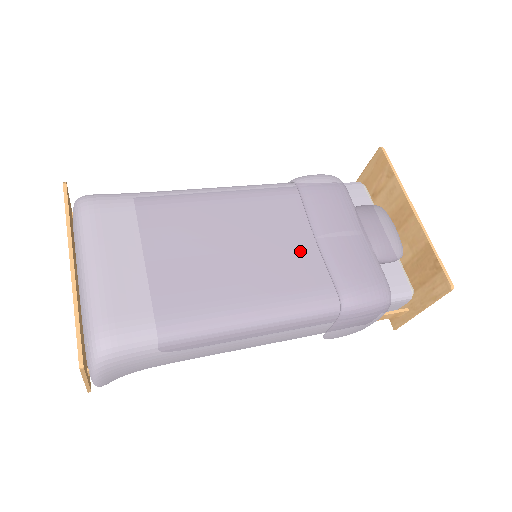
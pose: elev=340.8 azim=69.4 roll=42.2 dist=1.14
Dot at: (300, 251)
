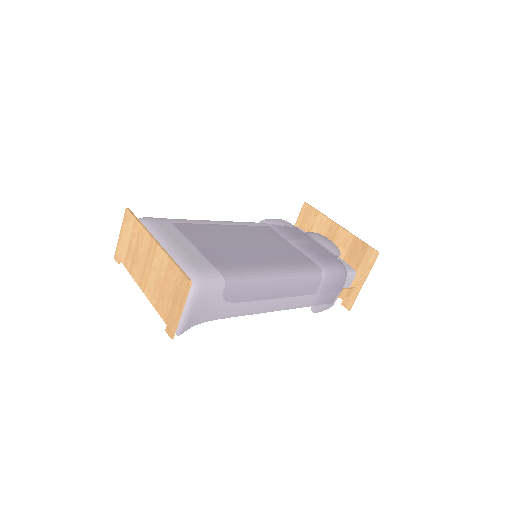
Dot at: (284, 247)
